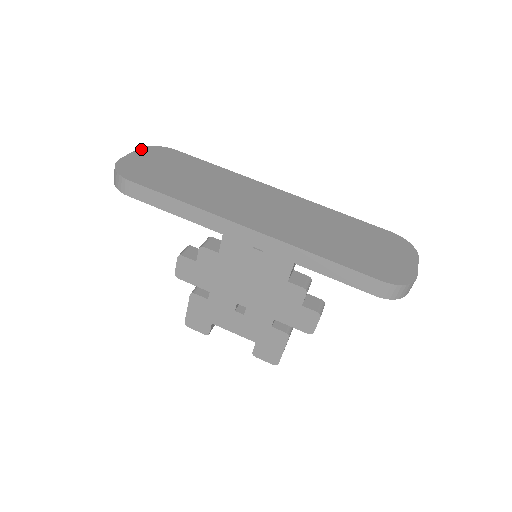
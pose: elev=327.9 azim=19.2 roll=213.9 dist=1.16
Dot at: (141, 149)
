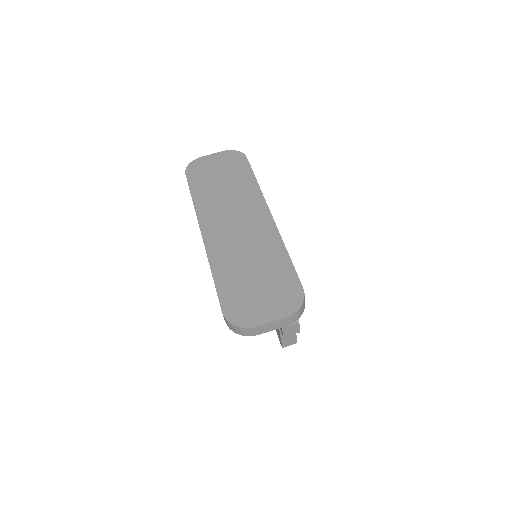
Dot at: (225, 152)
